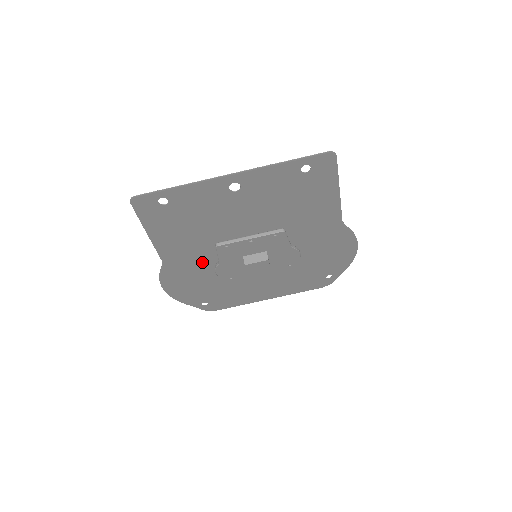
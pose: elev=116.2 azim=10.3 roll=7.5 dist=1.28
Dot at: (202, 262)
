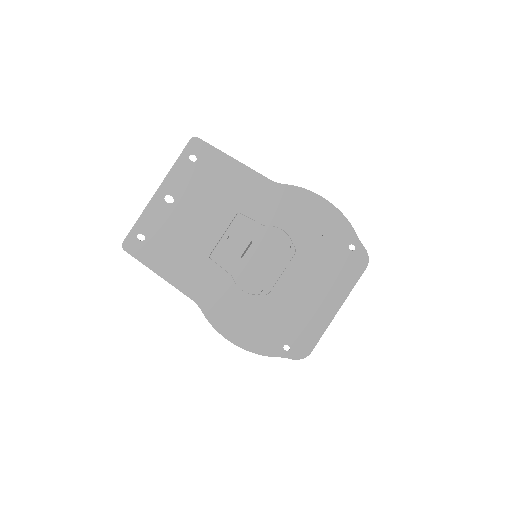
Dot at: (224, 287)
